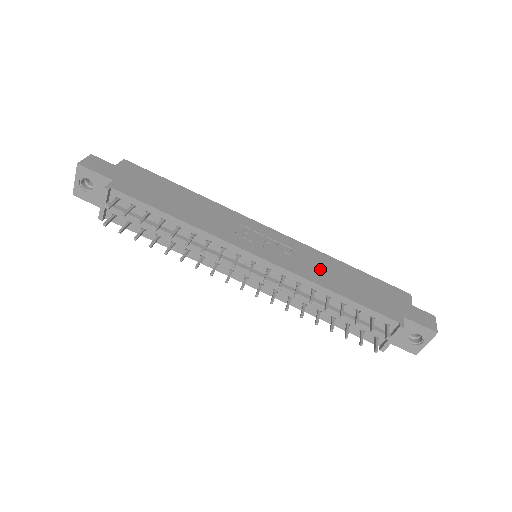
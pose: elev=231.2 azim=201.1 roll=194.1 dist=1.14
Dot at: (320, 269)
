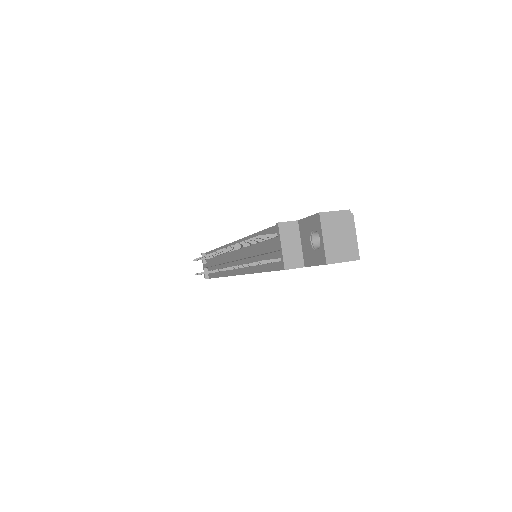
Dot at: occluded
